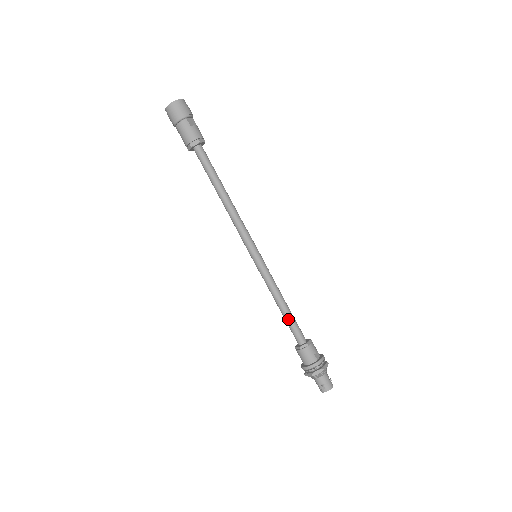
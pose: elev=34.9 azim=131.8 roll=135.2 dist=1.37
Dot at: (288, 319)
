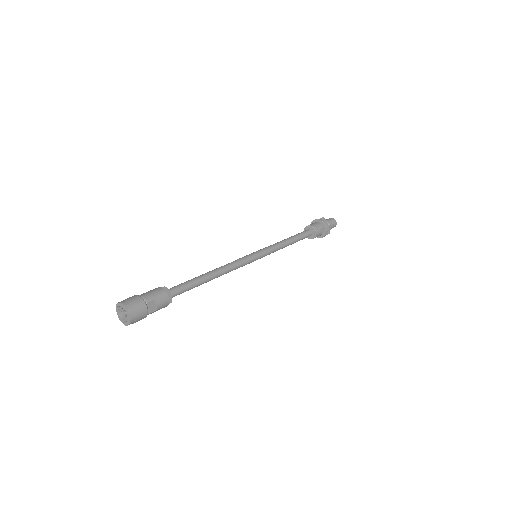
Dot at: occluded
